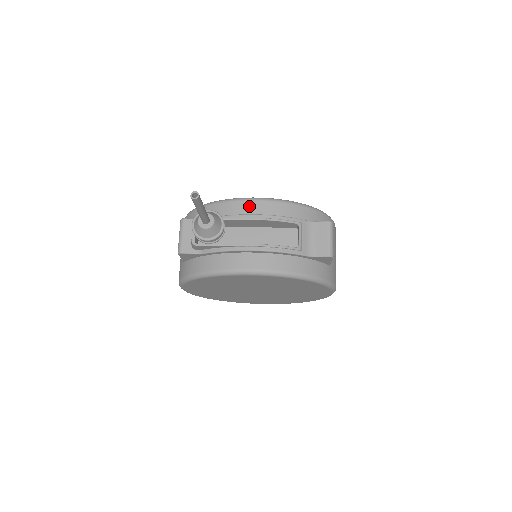
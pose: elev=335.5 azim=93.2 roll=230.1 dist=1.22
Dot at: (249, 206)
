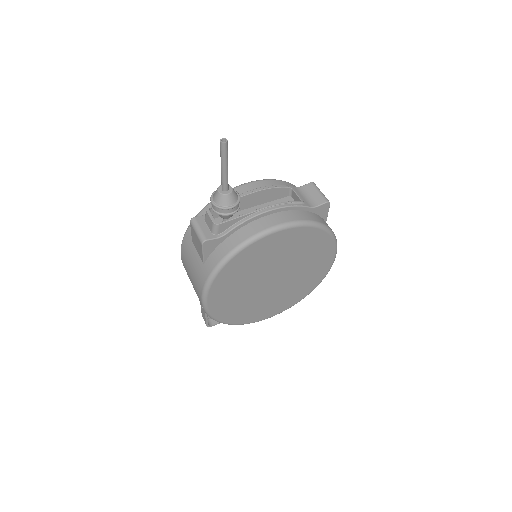
Dot at: (246, 188)
